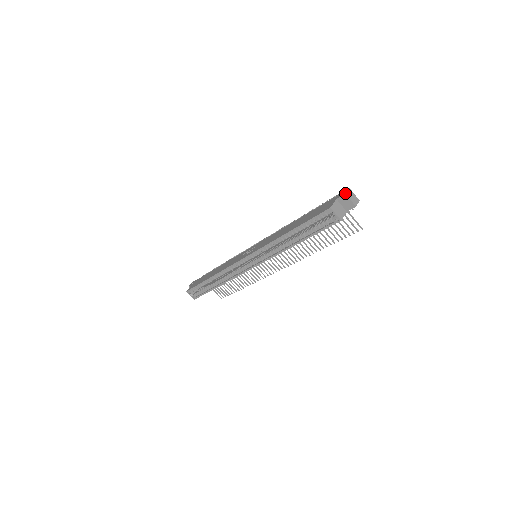
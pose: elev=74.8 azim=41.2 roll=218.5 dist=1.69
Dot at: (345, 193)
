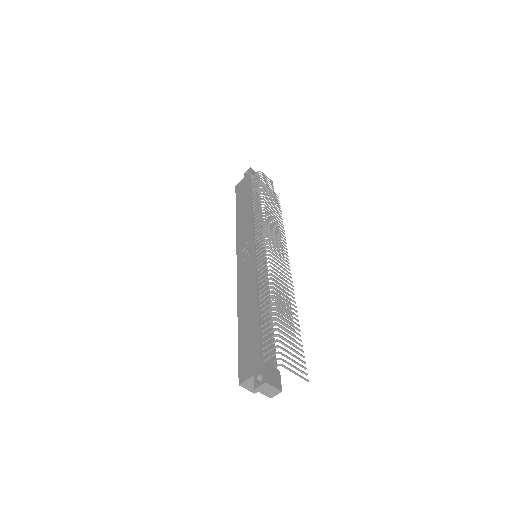
Dot at: (254, 389)
